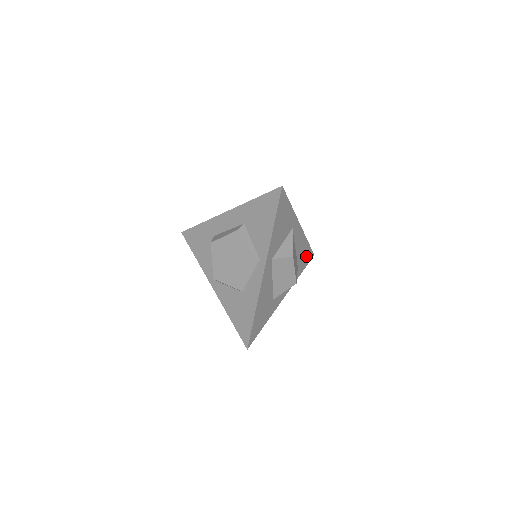
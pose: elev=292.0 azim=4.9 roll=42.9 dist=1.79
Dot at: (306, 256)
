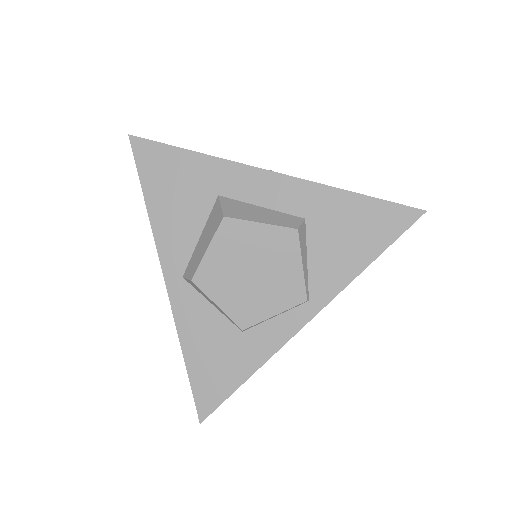
Dot at: occluded
